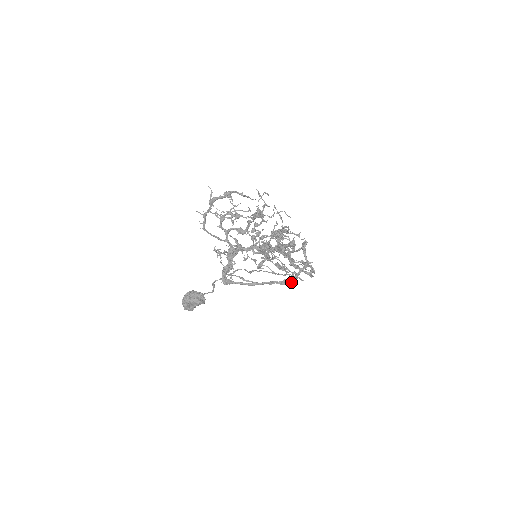
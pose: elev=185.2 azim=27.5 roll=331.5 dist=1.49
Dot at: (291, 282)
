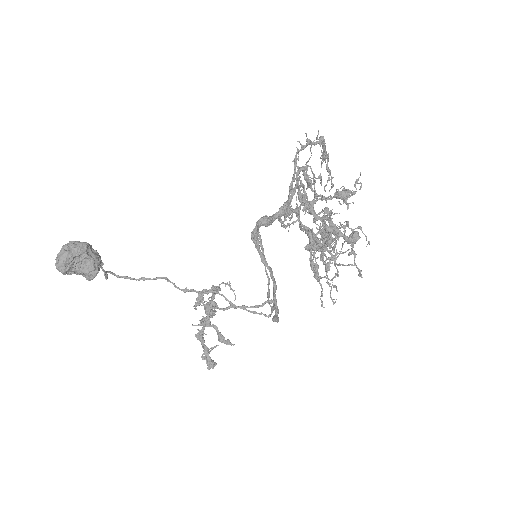
Dot at: (277, 315)
